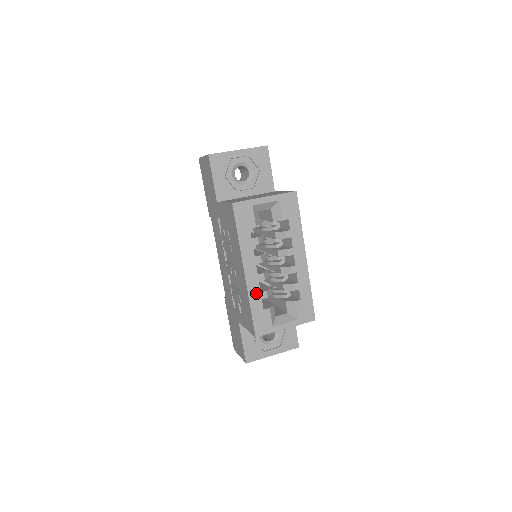
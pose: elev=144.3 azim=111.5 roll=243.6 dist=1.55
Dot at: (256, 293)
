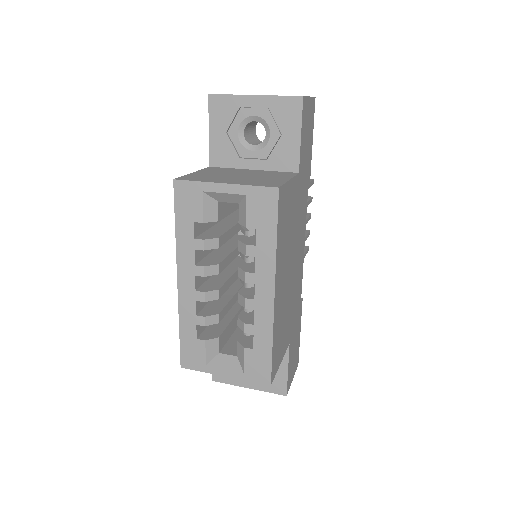
Dot at: (190, 314)
